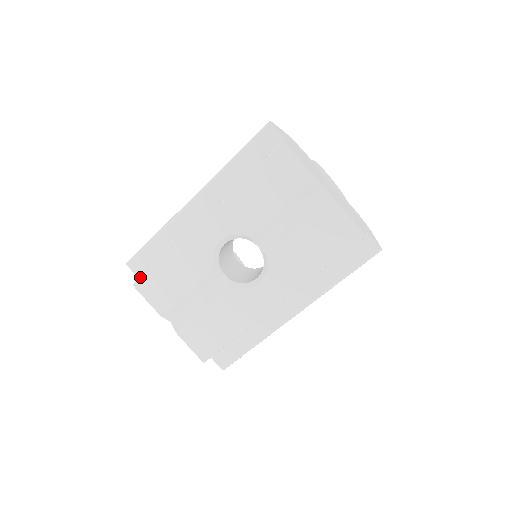
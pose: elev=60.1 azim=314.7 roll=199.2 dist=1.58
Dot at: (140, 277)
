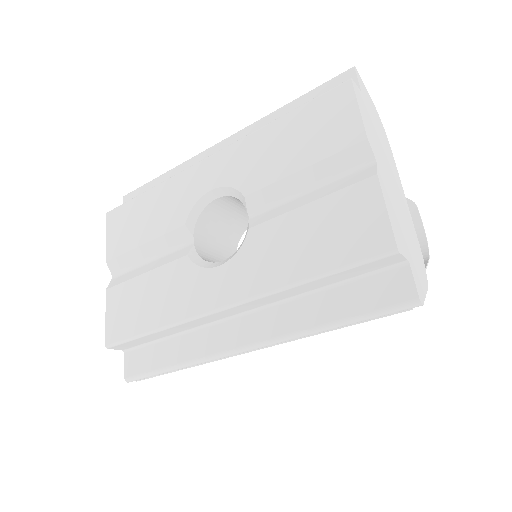
Dot at: (118, 206)
